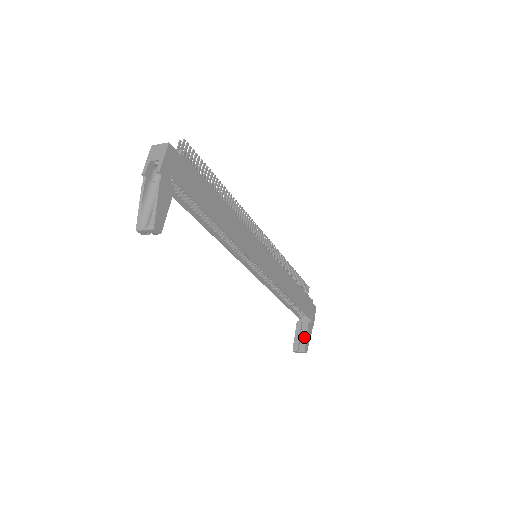
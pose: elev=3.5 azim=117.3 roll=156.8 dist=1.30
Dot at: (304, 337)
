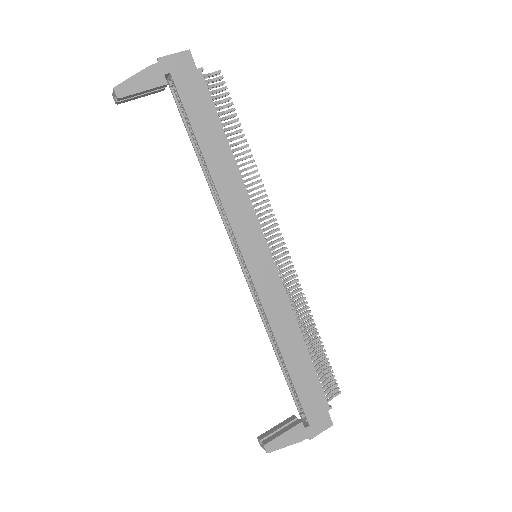
Dot at: (280, 432)
